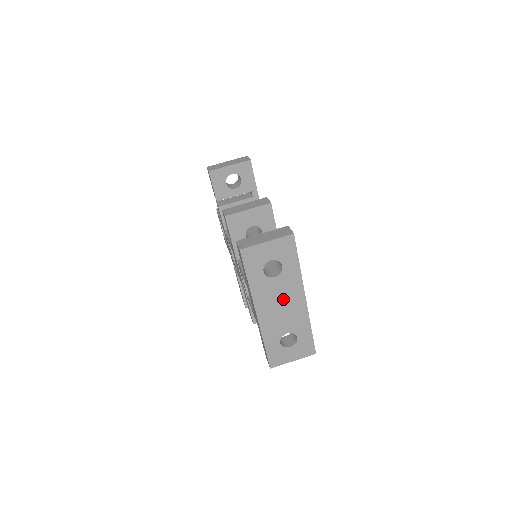
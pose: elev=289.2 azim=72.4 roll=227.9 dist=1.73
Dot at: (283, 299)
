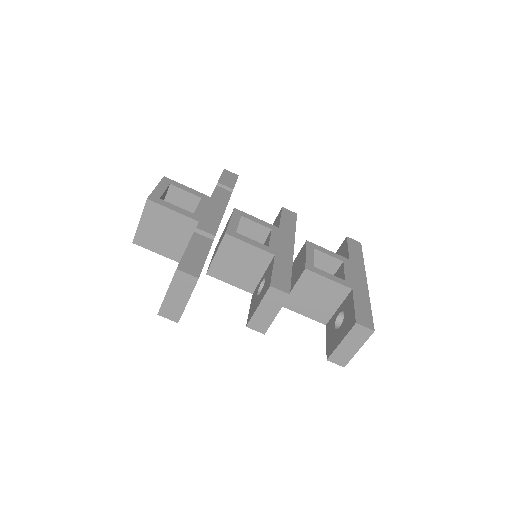
Dot at: occluded
